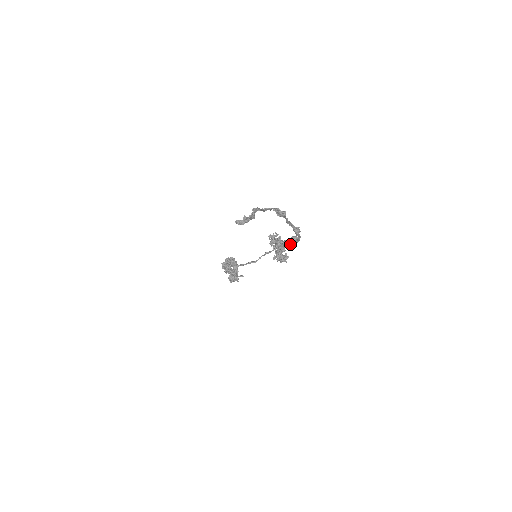
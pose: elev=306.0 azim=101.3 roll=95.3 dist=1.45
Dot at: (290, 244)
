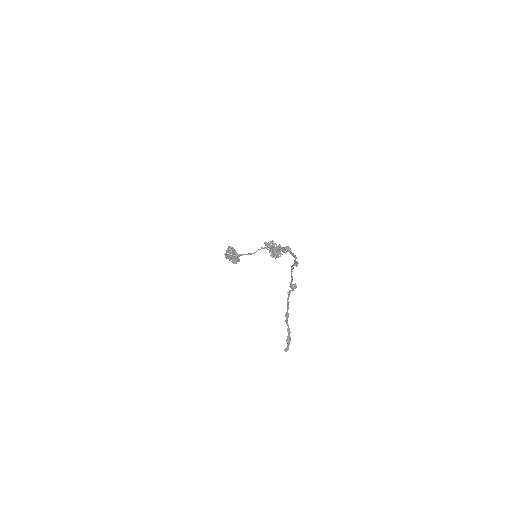
Dot at: (284, 250)
